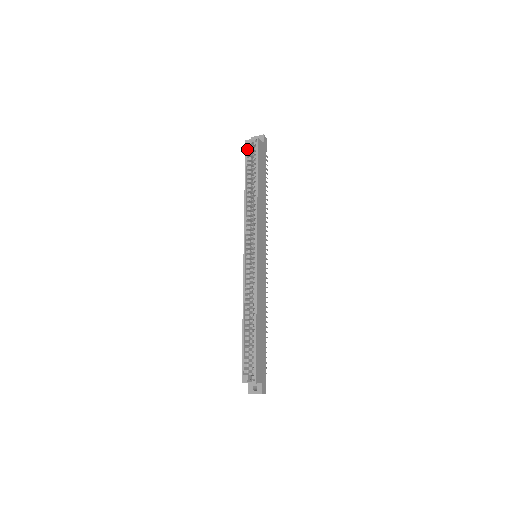
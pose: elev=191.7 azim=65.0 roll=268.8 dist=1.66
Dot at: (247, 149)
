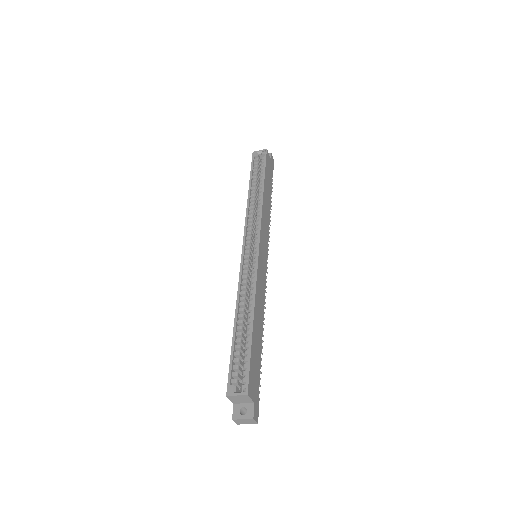
Dot at: (254, 159)
